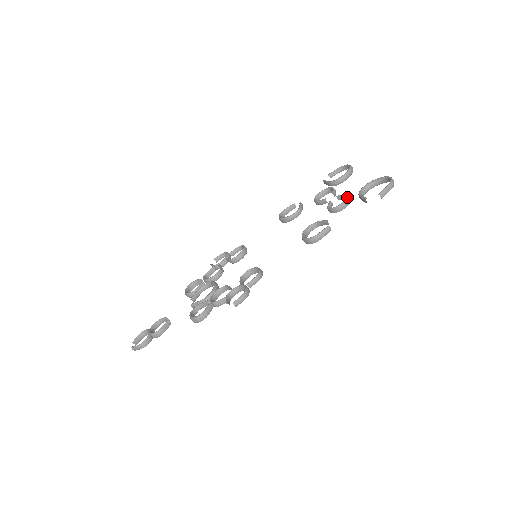
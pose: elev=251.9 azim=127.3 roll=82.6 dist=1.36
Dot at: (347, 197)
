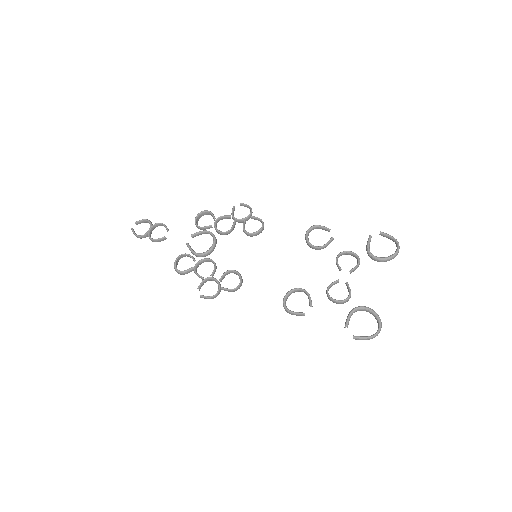
Dot at: (345, 300)
